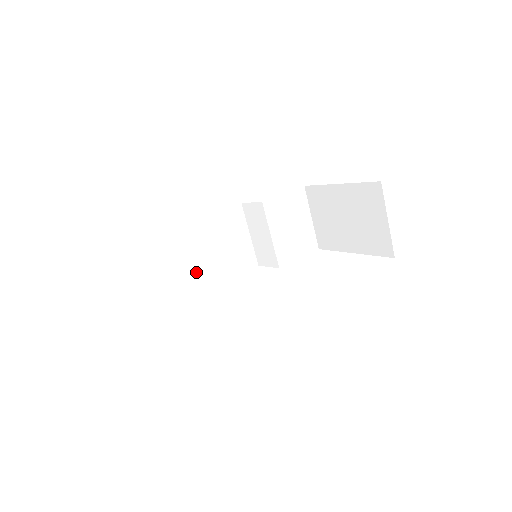
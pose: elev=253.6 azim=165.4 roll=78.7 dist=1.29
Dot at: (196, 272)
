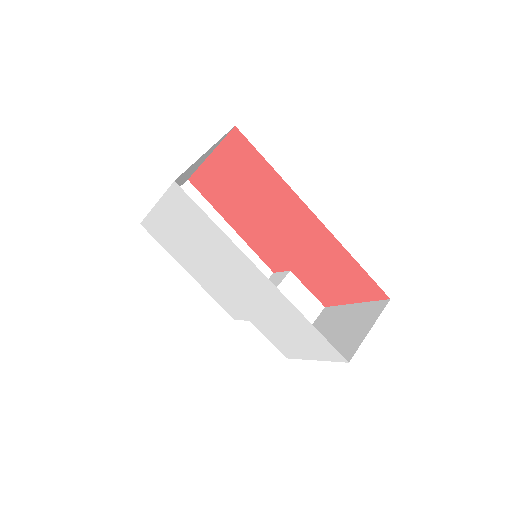
Dot at: occluded
